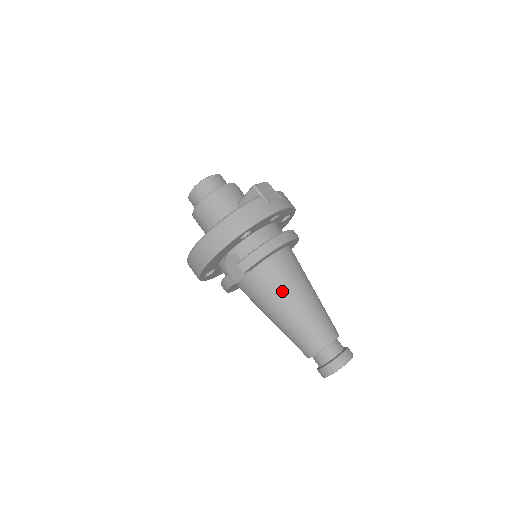
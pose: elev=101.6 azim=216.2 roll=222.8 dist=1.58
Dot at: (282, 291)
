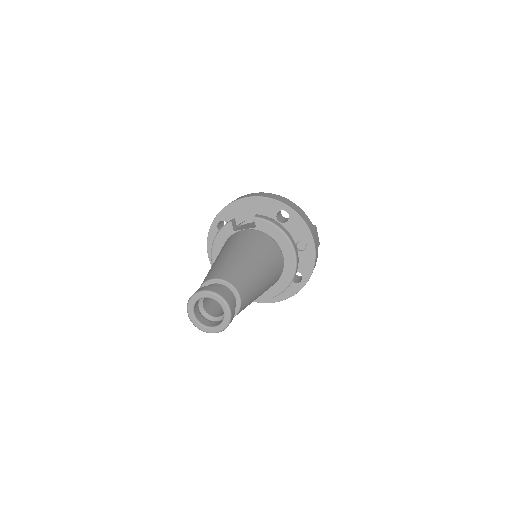
Dot at: (256, 247)
